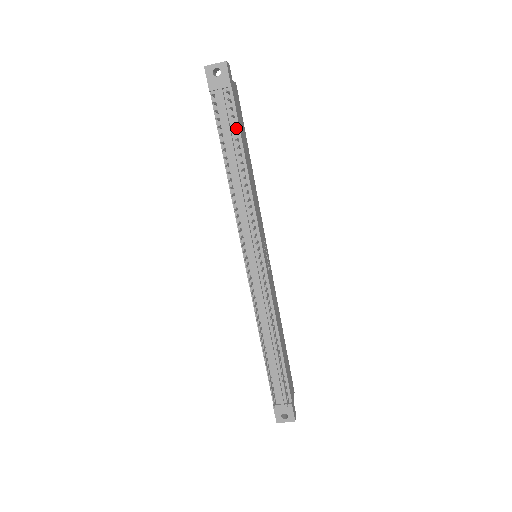
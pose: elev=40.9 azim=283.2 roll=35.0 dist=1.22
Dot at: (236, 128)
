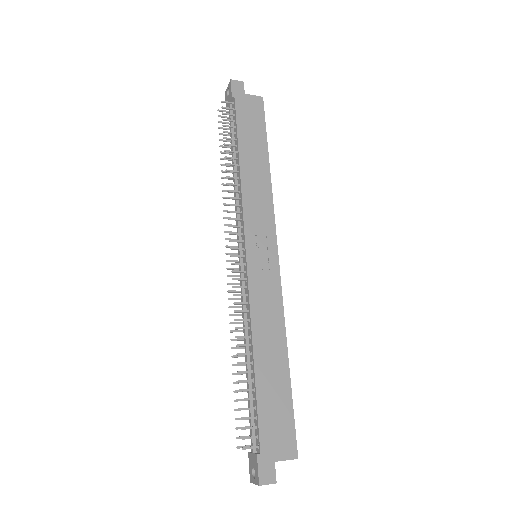
Dot at: (236, 130)
